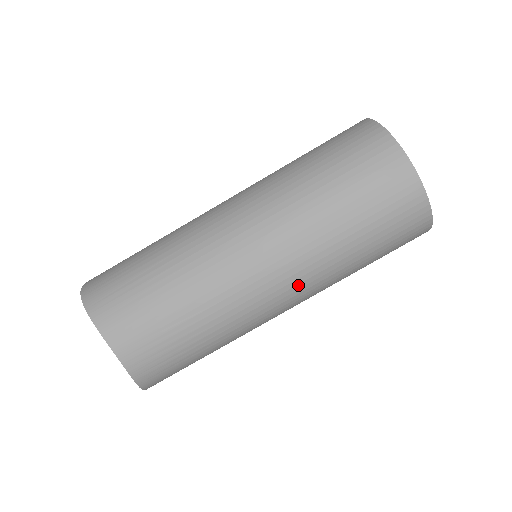
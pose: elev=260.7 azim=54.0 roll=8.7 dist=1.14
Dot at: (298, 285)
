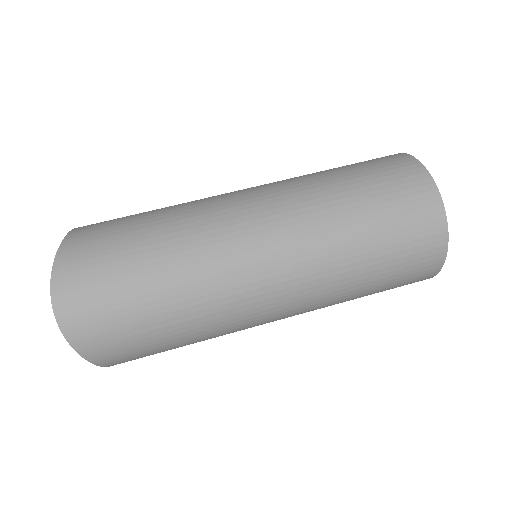
Dot at: (270, 188)
